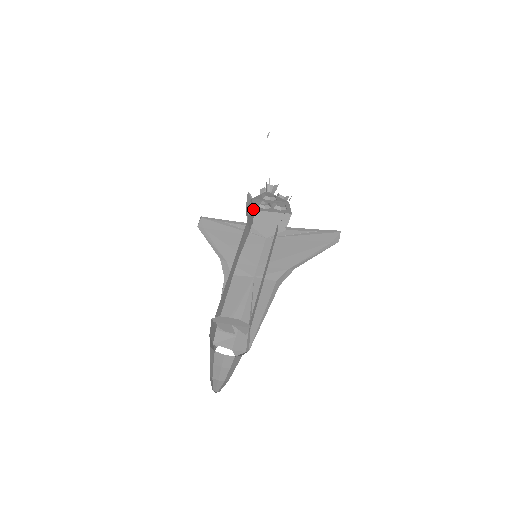
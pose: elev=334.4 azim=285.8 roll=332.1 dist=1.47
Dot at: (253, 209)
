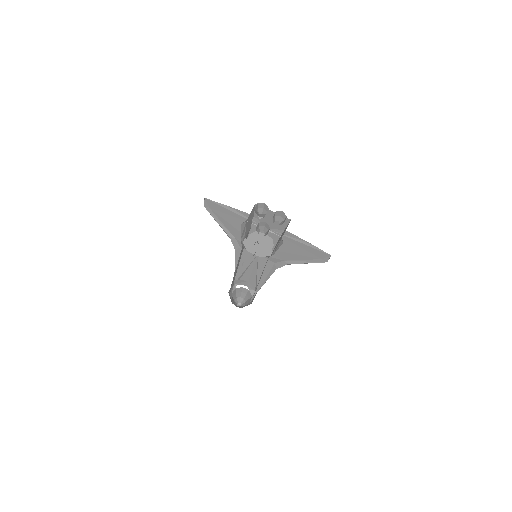
Dot at: (252, 210)
